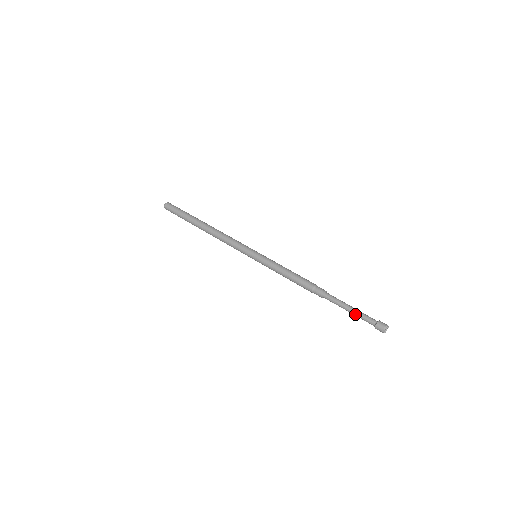
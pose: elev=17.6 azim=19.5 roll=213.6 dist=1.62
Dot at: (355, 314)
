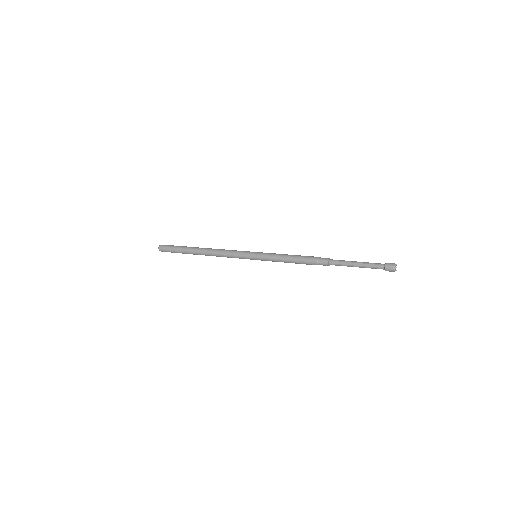
Dot at: (363, 267)
